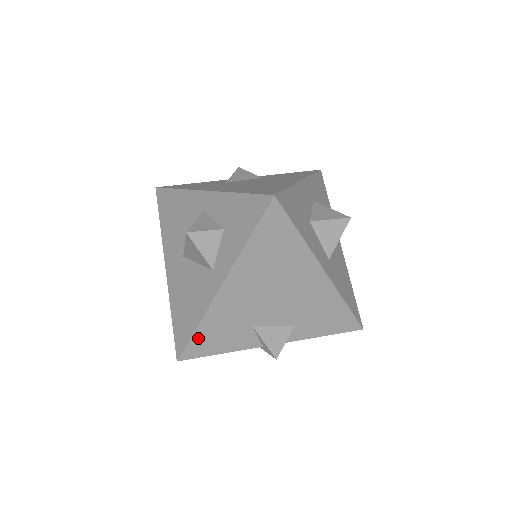
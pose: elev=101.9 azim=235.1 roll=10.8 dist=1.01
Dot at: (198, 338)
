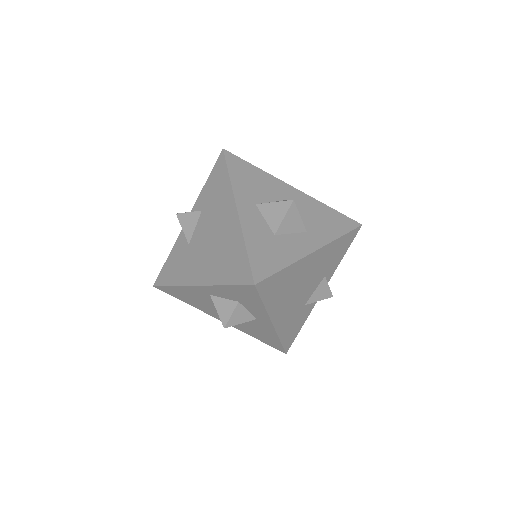
Dot at: (285, 341)
